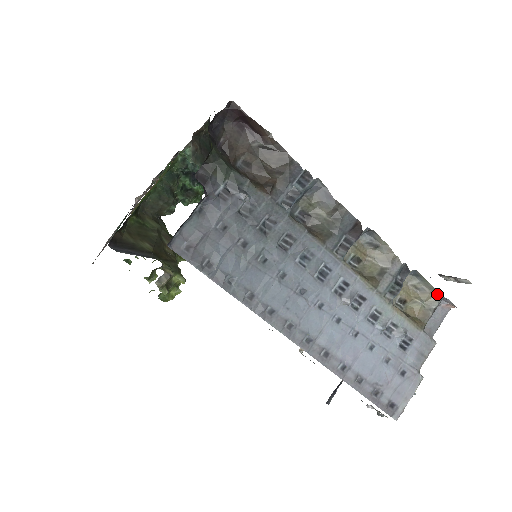
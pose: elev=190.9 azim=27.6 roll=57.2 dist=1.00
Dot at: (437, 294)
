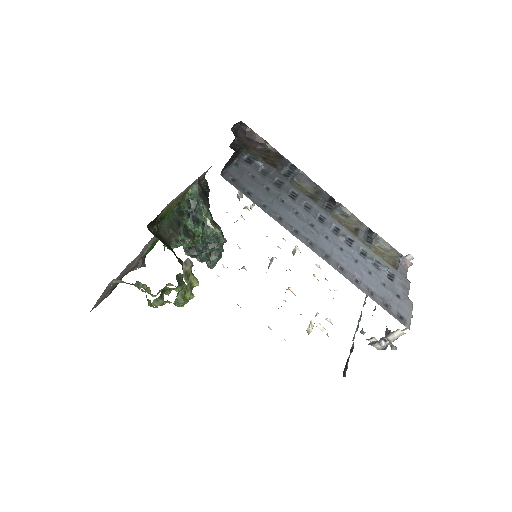
Dot at: (396, 252)
